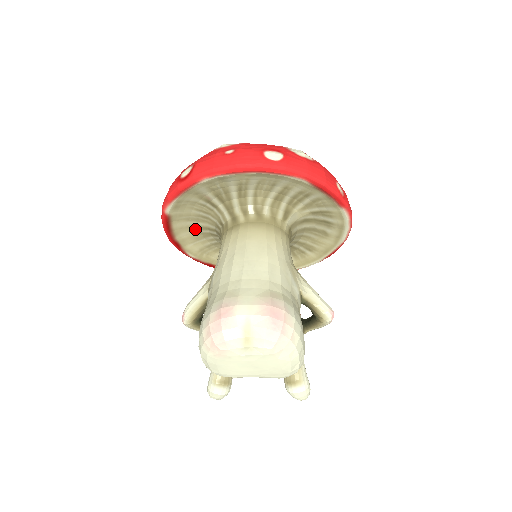
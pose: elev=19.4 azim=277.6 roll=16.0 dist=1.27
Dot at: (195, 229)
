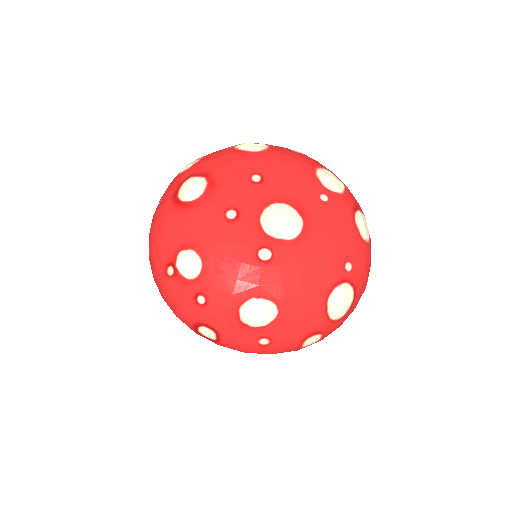
Dot at: occluded
